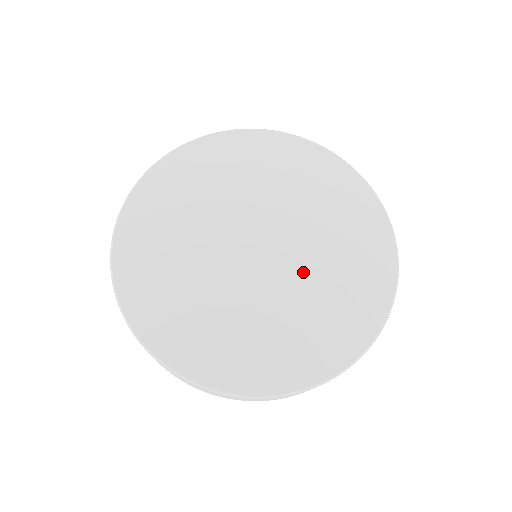
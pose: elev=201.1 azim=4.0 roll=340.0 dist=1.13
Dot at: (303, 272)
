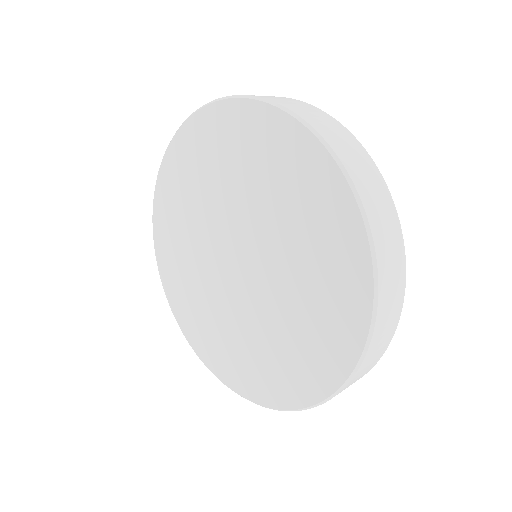
Dot at: (244, 315)
